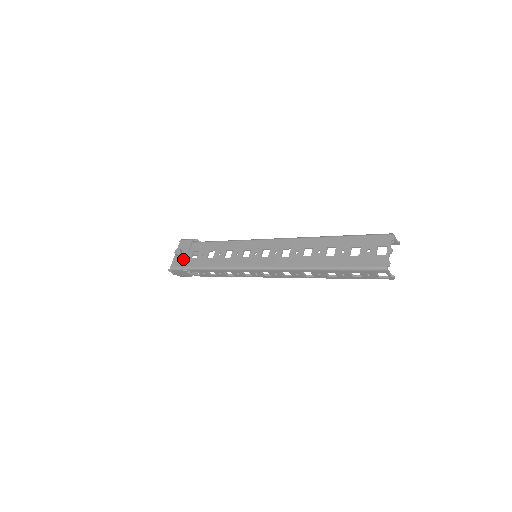
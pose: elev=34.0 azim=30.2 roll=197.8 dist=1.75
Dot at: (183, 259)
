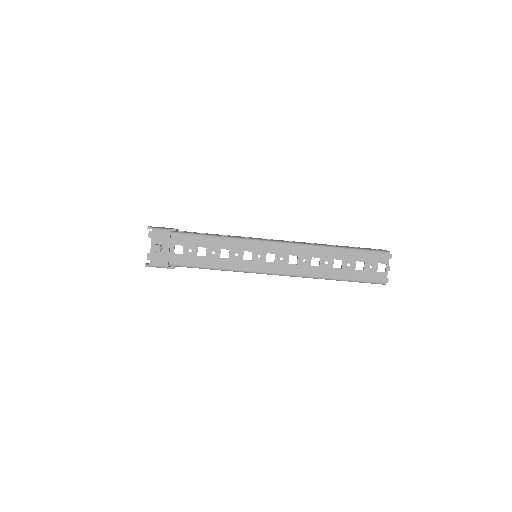
Dot at: (166, 256)
